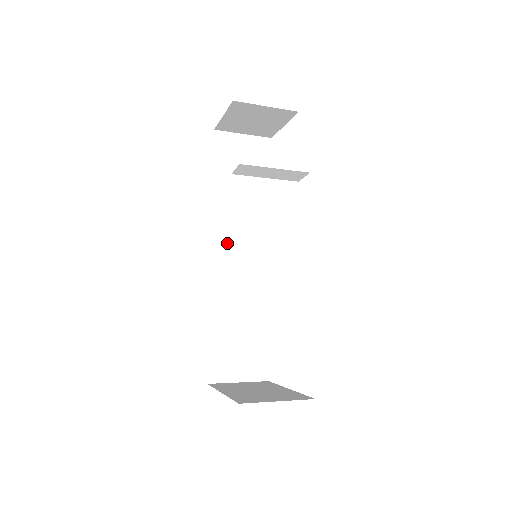
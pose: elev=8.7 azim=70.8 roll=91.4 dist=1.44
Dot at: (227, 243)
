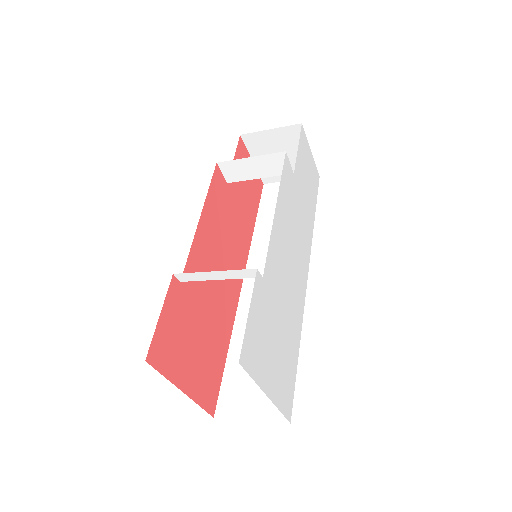
Dot at: (261, 271)
